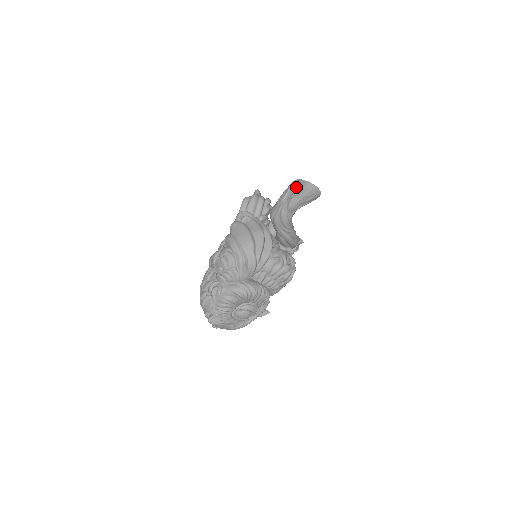
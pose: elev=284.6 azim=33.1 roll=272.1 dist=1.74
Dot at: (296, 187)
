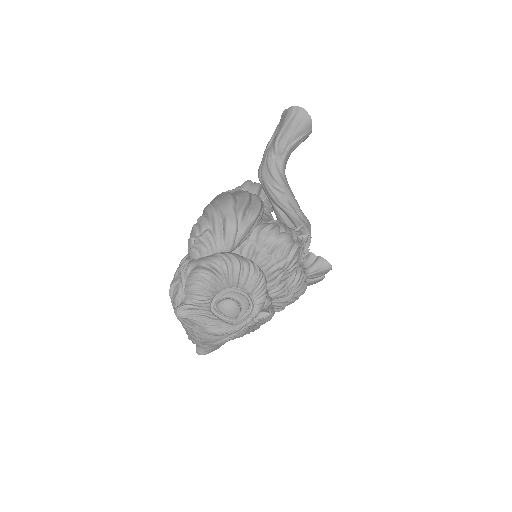
Dot at: (281, 123)
